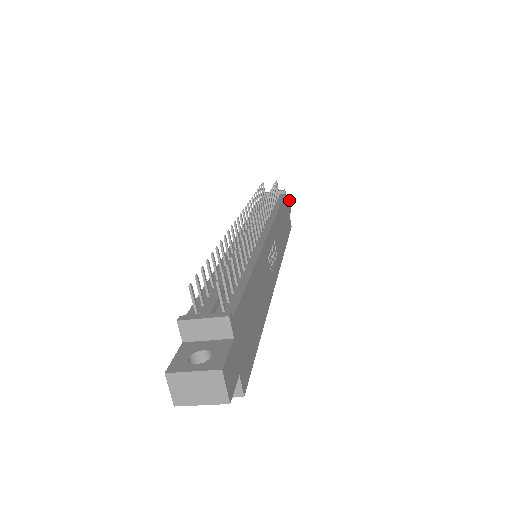
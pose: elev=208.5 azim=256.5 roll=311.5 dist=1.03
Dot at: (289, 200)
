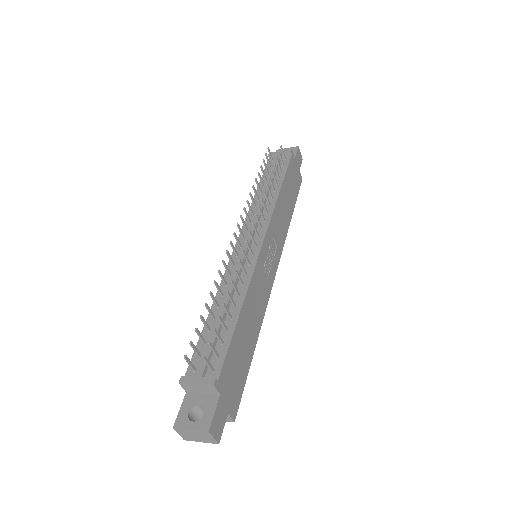
Dot at: (299, 151)
